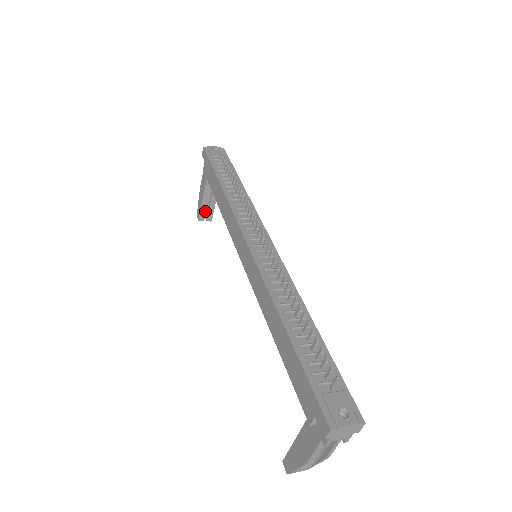
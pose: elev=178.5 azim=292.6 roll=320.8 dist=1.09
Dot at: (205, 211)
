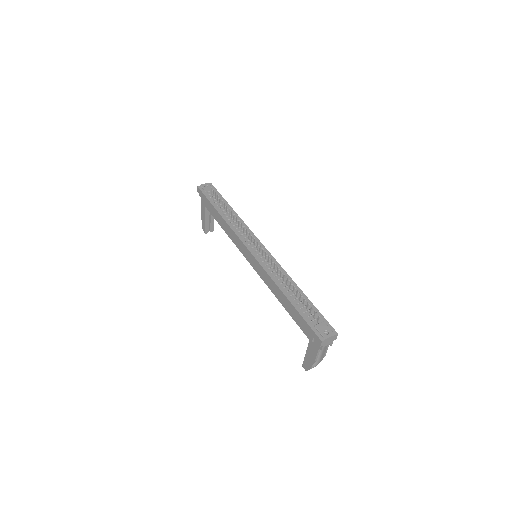
Dot at: (208, 226)
